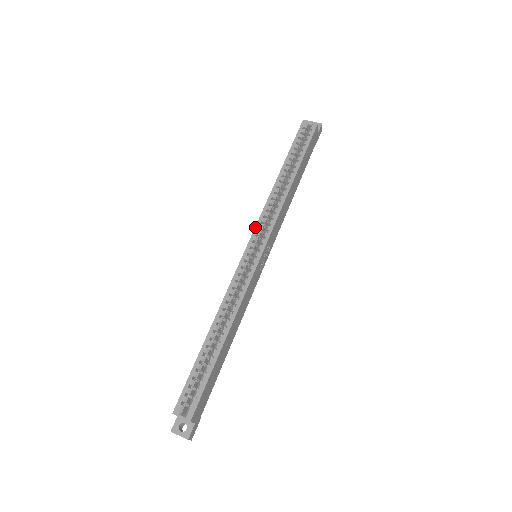
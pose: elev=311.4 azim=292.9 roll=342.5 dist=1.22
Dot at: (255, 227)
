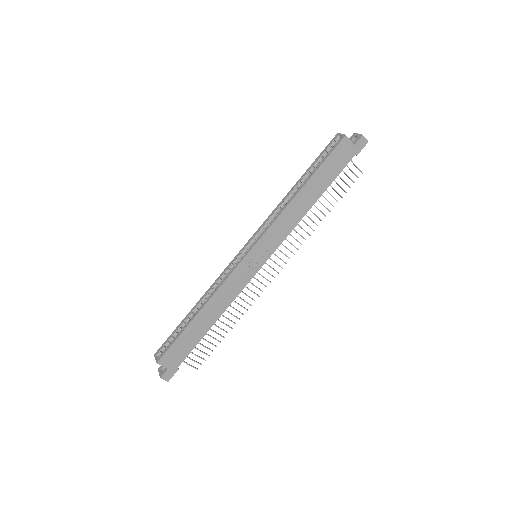
Dot at: (256, 231)
